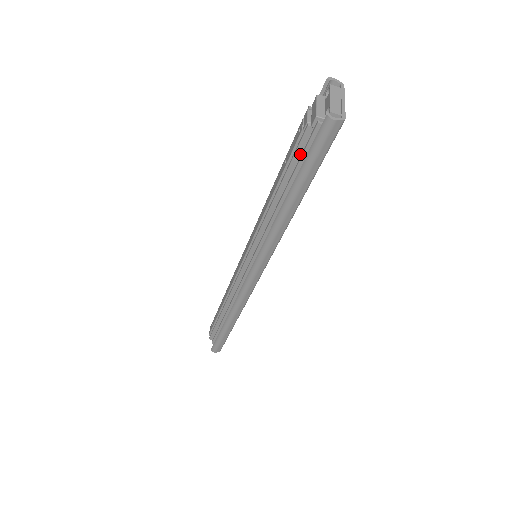
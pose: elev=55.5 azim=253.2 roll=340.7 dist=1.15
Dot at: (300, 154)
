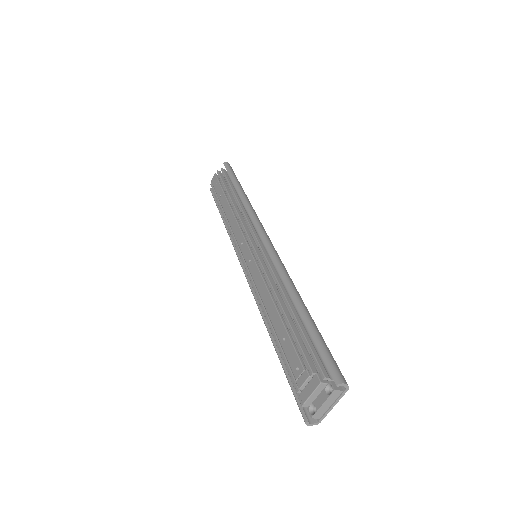
Dot at: (290, 368)
